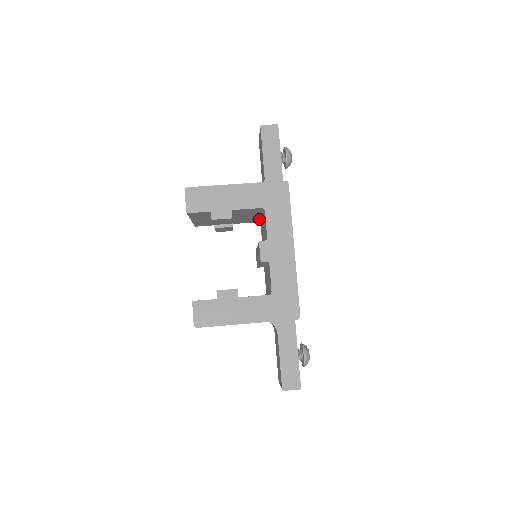
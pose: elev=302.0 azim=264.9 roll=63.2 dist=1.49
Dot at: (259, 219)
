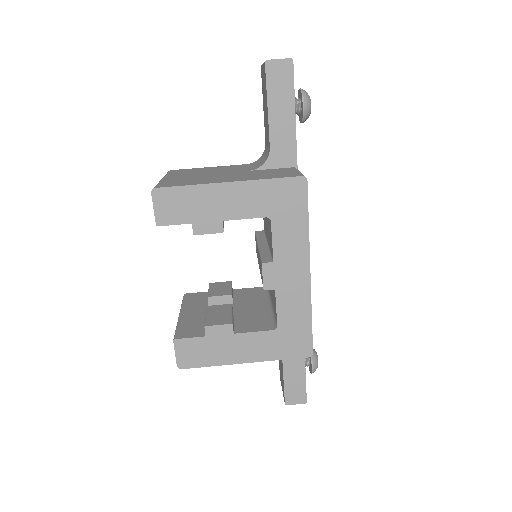
Dot at: occluded
